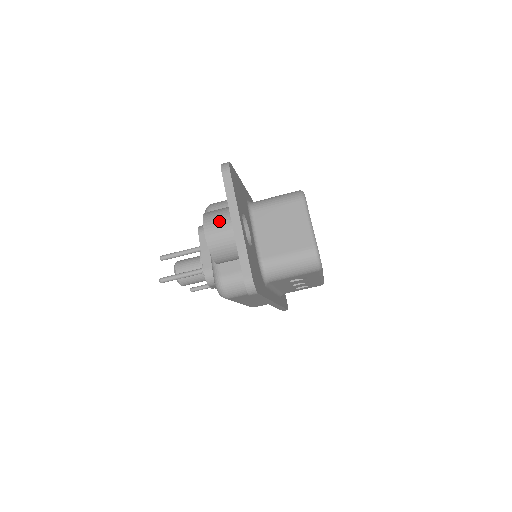
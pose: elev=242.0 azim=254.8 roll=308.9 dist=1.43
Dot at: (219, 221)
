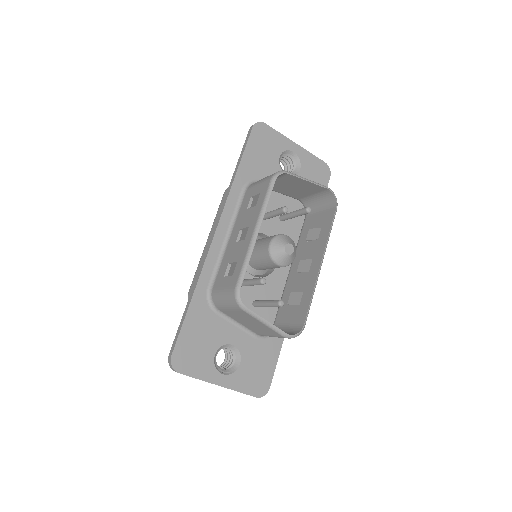
Dot at: occluded
